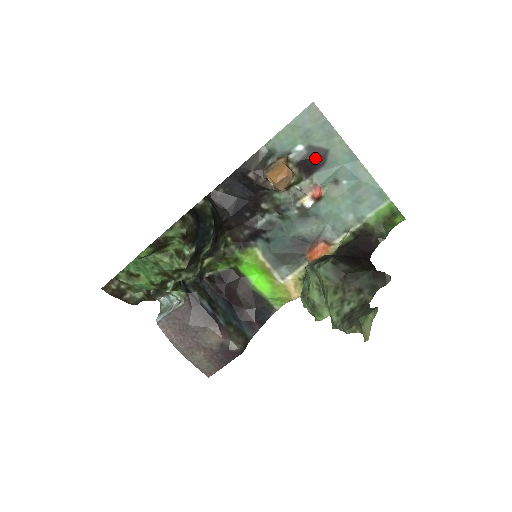
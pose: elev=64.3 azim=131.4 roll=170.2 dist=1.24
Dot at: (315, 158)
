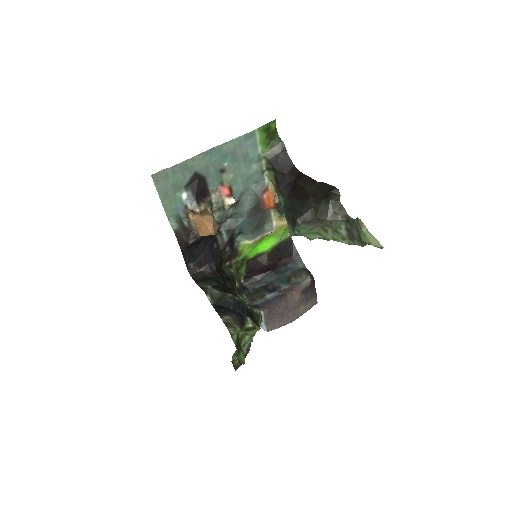
Dot at: (197, 185)
